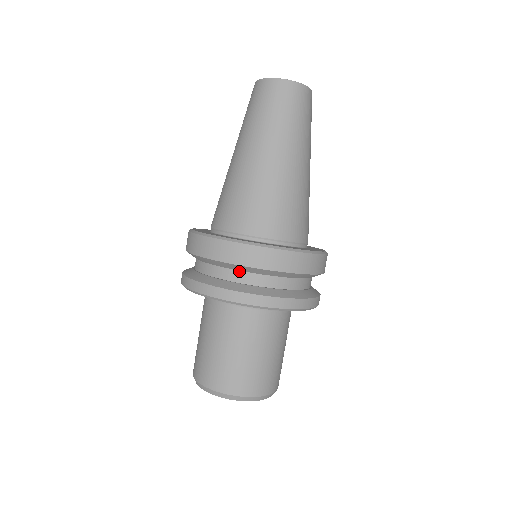
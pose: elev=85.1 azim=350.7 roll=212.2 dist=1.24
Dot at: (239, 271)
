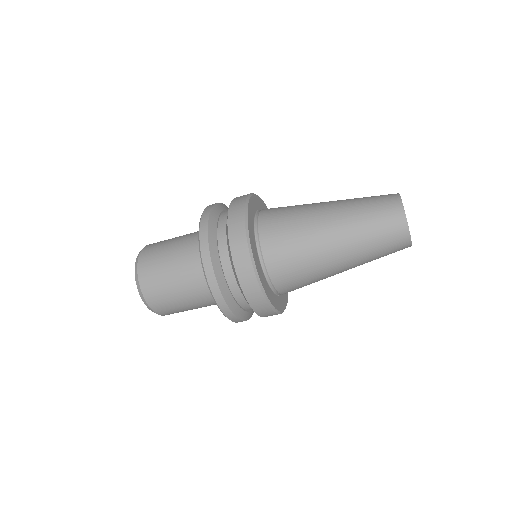
Dot at: (247, 302)
